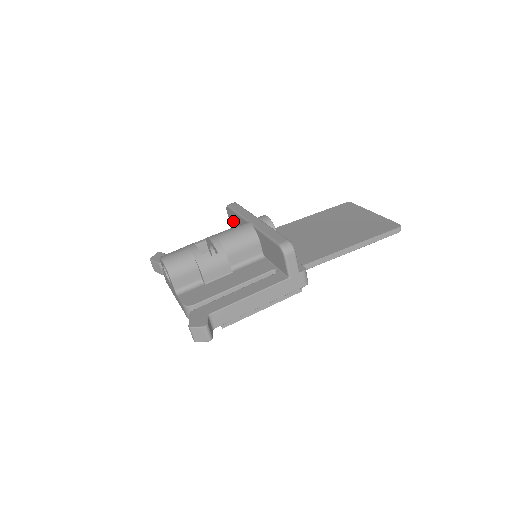
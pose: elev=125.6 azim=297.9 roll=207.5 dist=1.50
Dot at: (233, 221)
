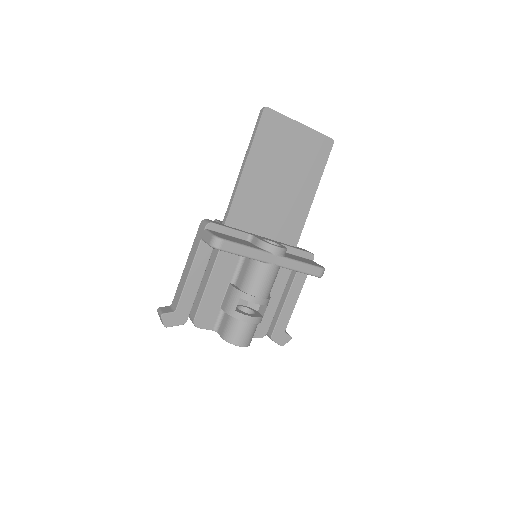
Dot at: occluded
